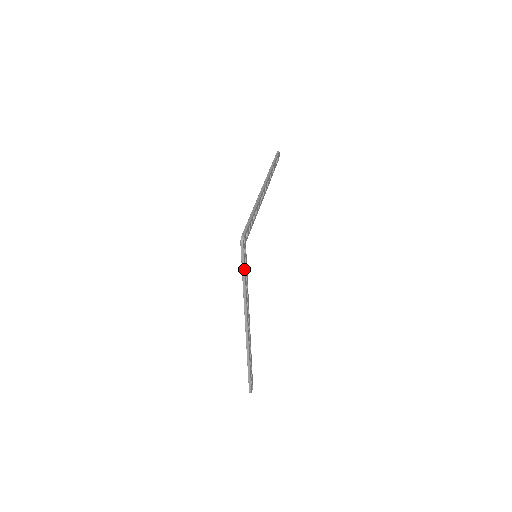
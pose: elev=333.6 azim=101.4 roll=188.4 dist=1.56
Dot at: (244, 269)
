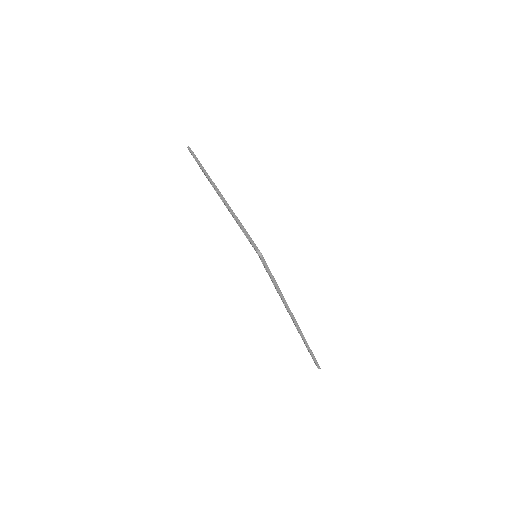
Dot at: (273, 277)
